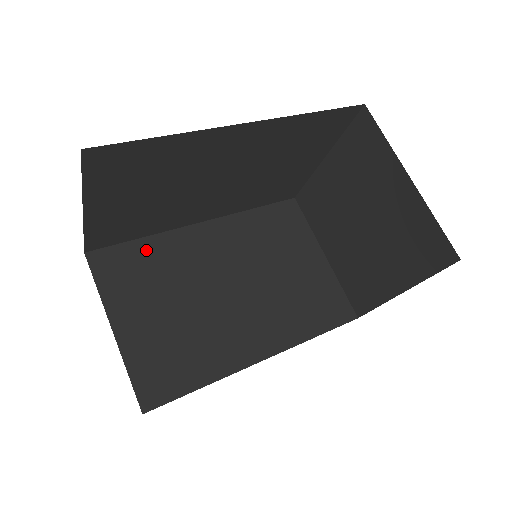
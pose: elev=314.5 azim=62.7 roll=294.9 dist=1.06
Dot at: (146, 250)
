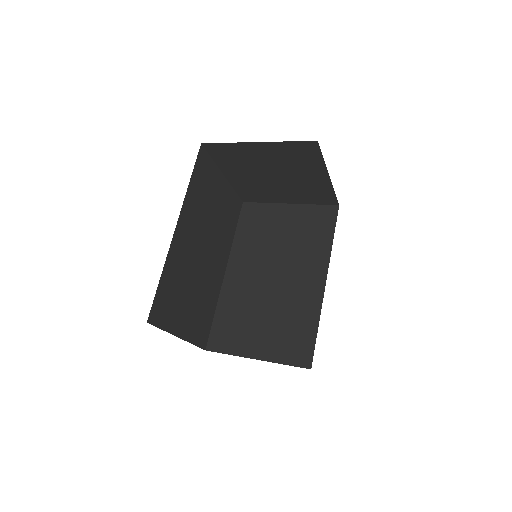
Dot at: (167, 281)
